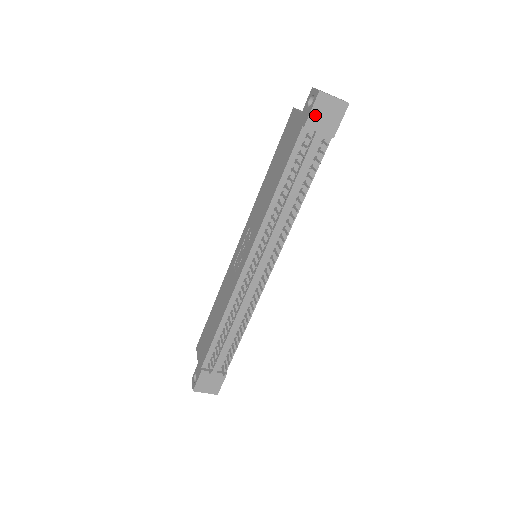
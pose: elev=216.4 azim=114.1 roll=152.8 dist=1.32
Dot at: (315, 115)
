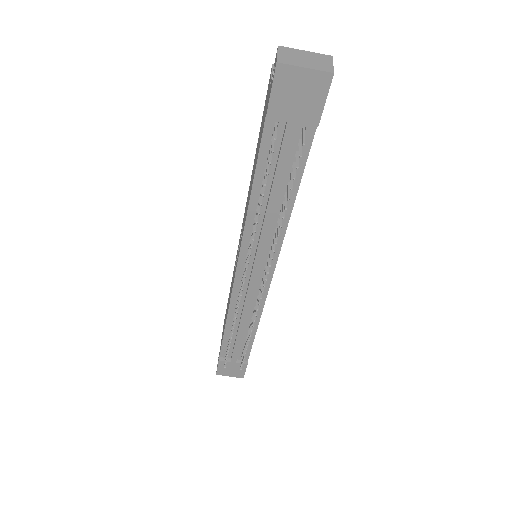
Dot at: (279, 99)
